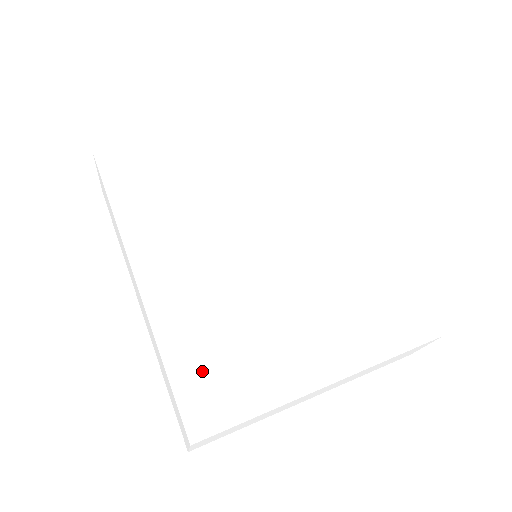
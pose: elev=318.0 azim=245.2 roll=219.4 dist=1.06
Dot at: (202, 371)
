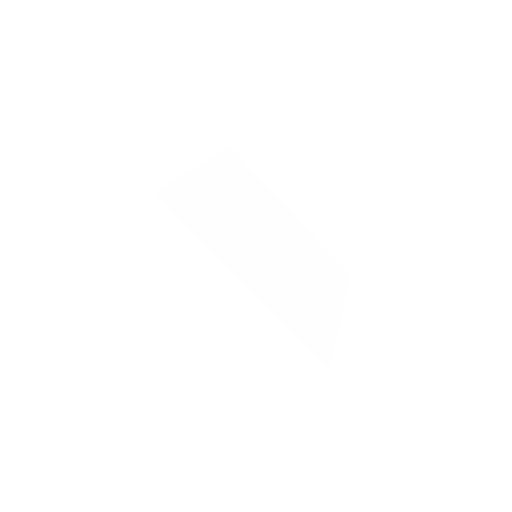
Dot at: (306, 329)
